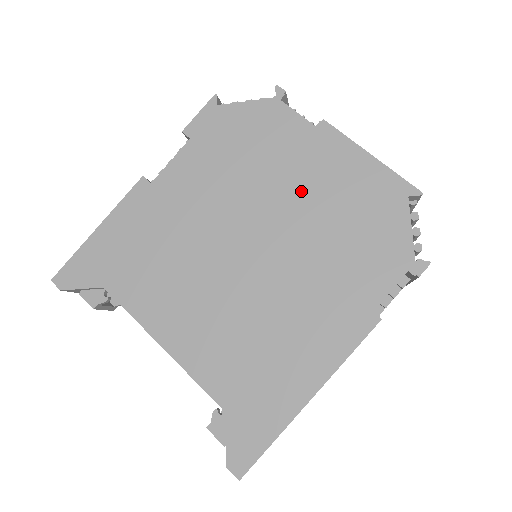
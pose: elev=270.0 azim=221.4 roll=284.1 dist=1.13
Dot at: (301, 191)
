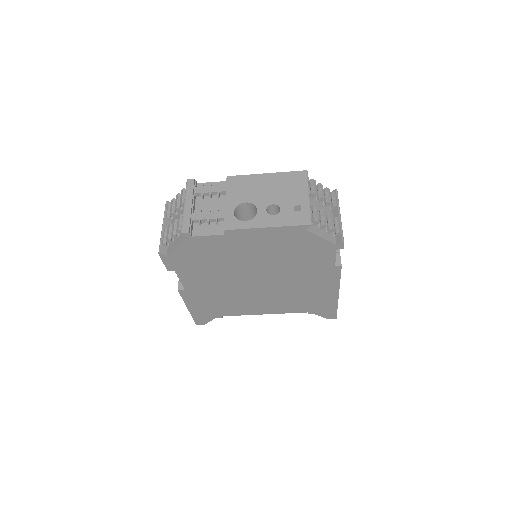
Dot at: (253, 256)
